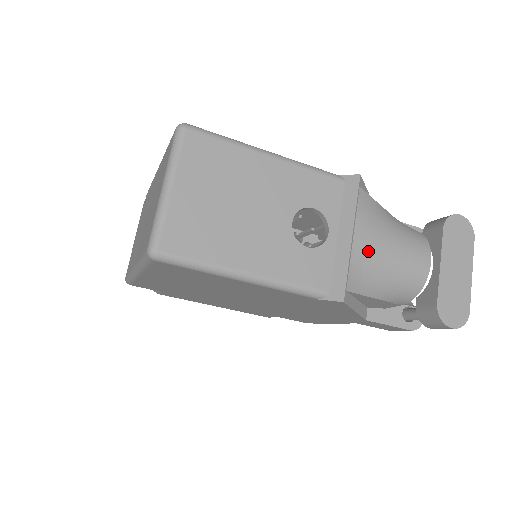
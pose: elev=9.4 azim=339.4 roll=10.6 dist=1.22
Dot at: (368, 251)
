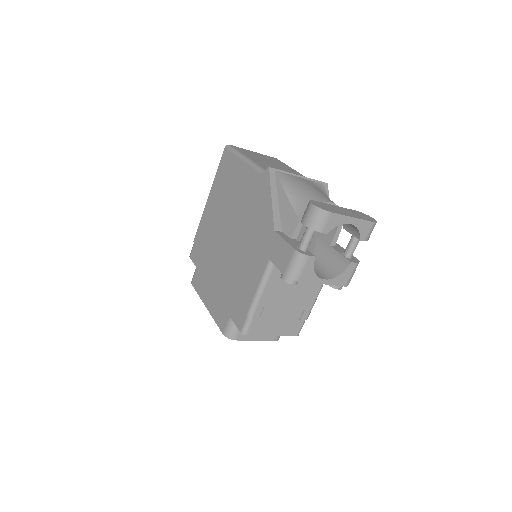
Dot at: (301, 181)
